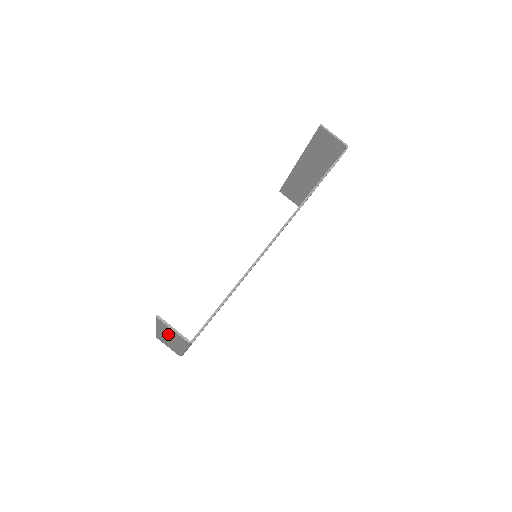
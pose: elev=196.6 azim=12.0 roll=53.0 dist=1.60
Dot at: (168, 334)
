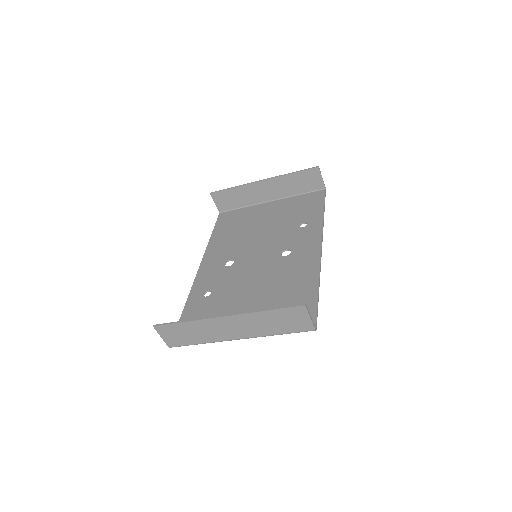
Dot at: (261, 322)
